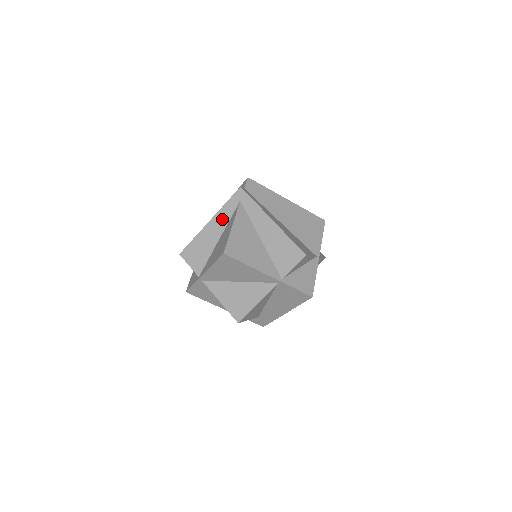
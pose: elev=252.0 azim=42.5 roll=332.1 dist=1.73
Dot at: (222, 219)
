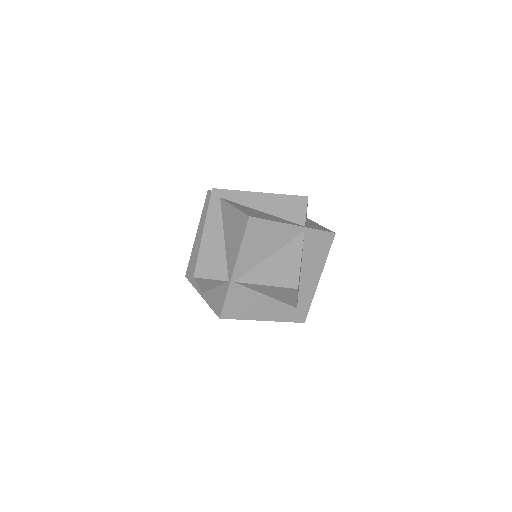
Dot at: (214, 221)
